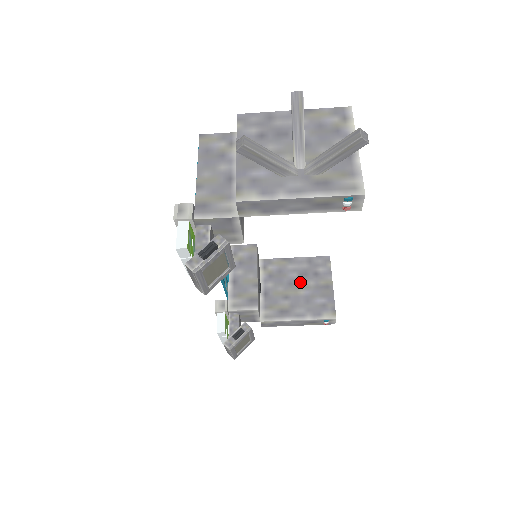
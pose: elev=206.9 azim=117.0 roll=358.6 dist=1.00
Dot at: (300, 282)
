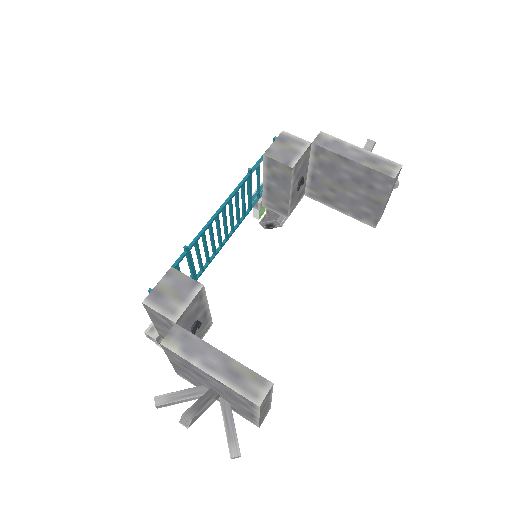
Dot at: (350, 185)
